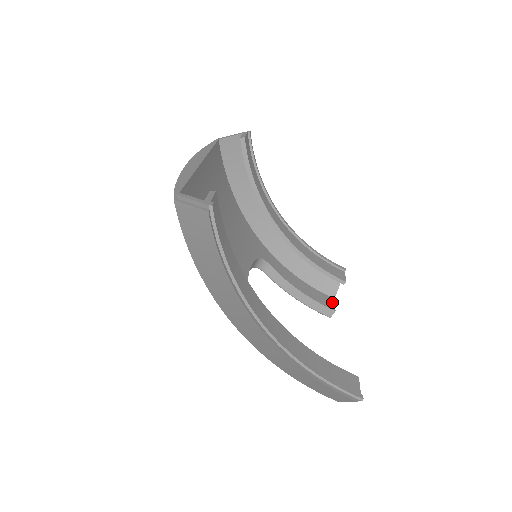
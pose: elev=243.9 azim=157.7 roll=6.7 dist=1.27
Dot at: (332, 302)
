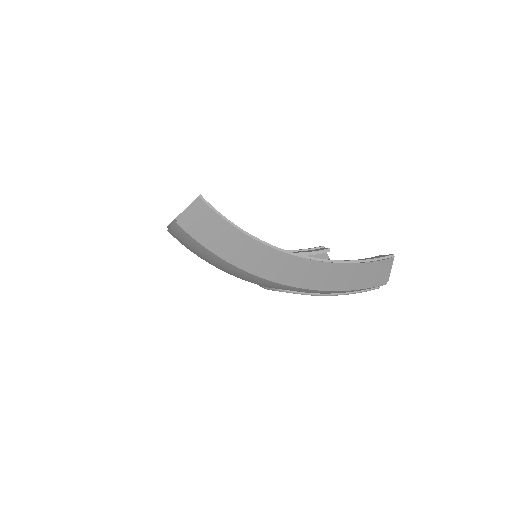
Dot at: occluded
